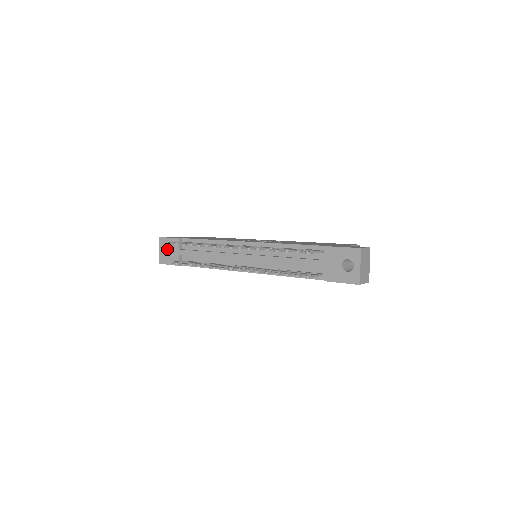
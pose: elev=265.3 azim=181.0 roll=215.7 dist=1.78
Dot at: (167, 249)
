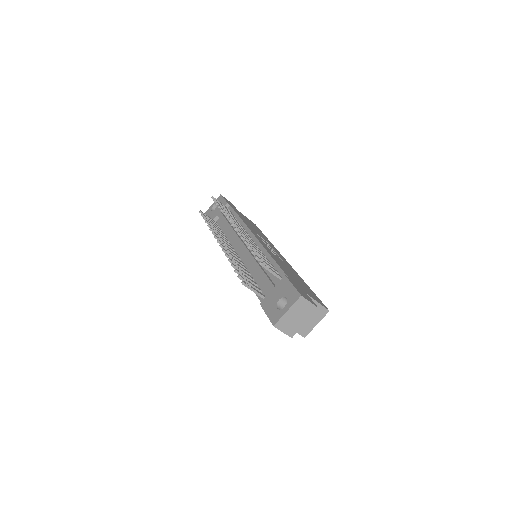
Dot at: occluded
